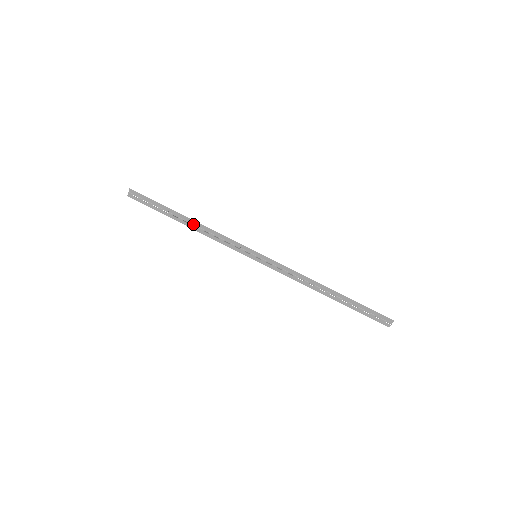
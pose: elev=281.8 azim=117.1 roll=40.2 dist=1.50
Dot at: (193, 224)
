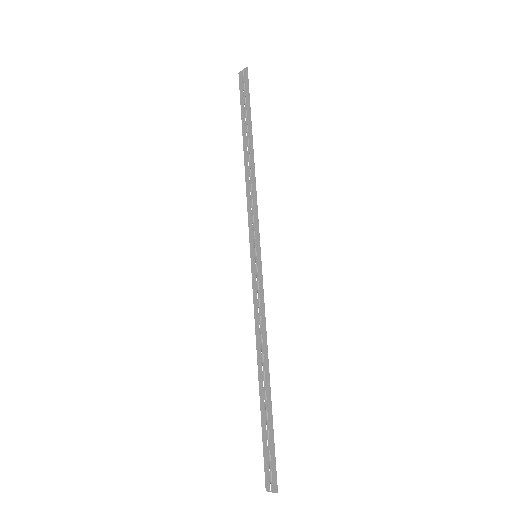
Dot at: (250, 160)
